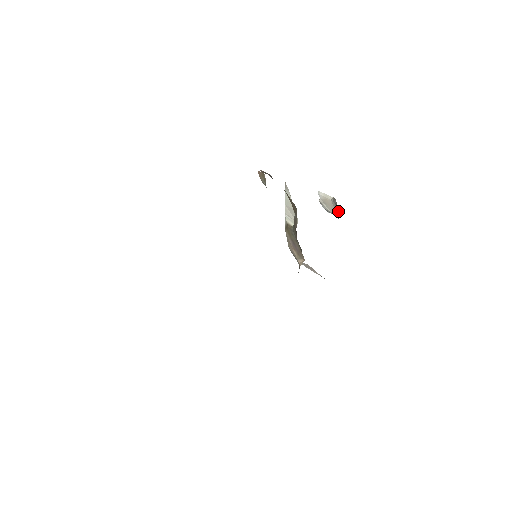
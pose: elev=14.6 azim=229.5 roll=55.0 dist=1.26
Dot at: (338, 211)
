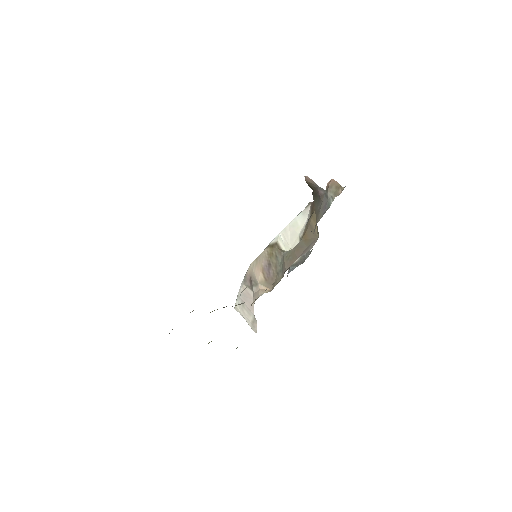
Dot at: (298, 262)
